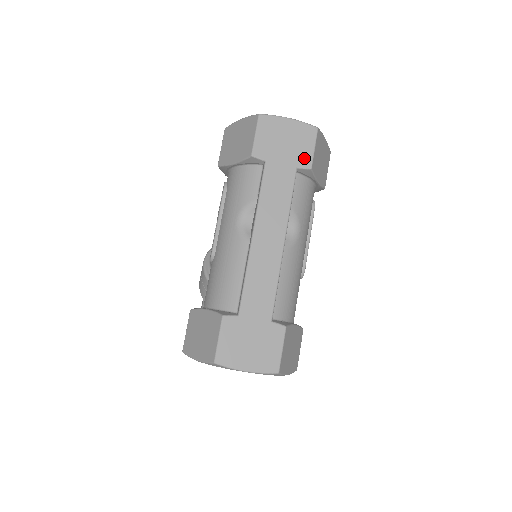
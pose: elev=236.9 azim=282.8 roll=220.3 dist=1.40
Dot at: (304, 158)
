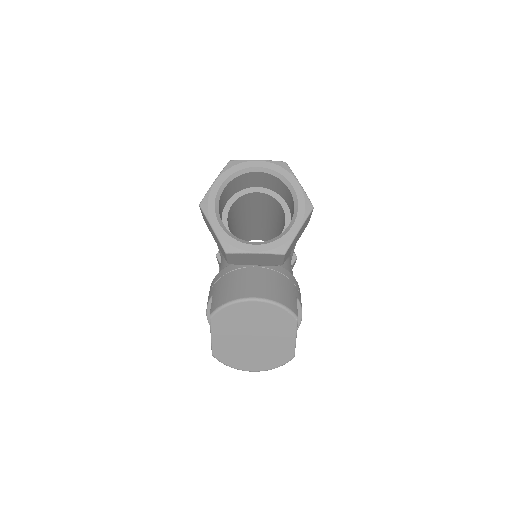
Dot at: occluded
